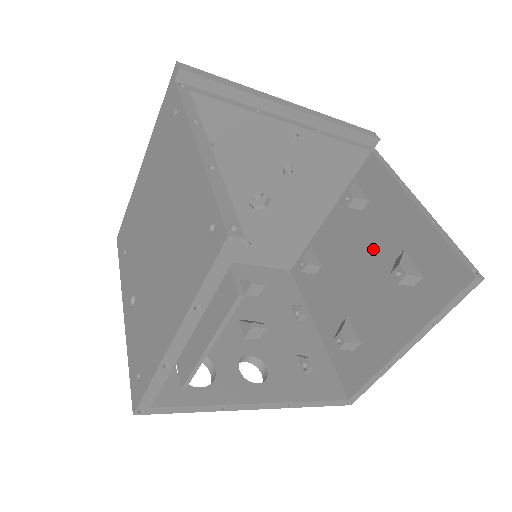
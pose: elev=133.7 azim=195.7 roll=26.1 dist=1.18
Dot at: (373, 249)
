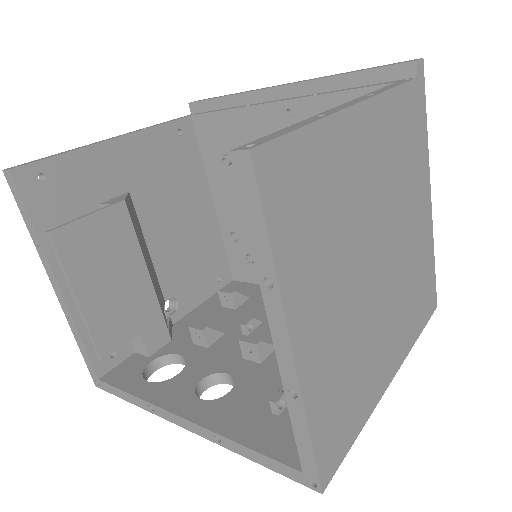
Dot at: occluded
